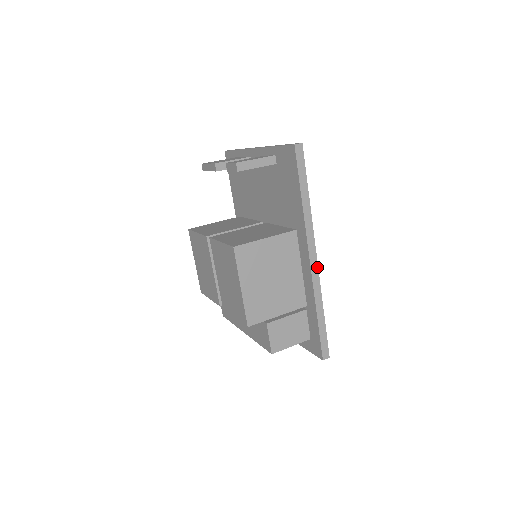
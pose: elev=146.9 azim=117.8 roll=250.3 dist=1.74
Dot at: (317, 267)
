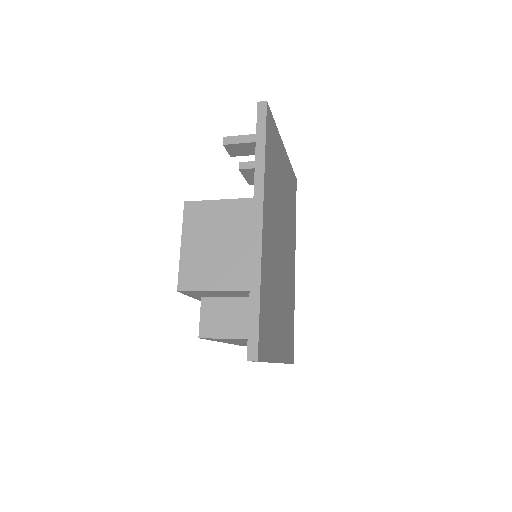
Dot at: (261, 233)
